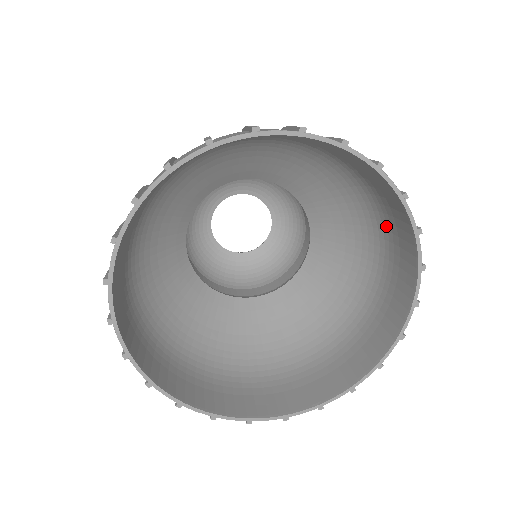
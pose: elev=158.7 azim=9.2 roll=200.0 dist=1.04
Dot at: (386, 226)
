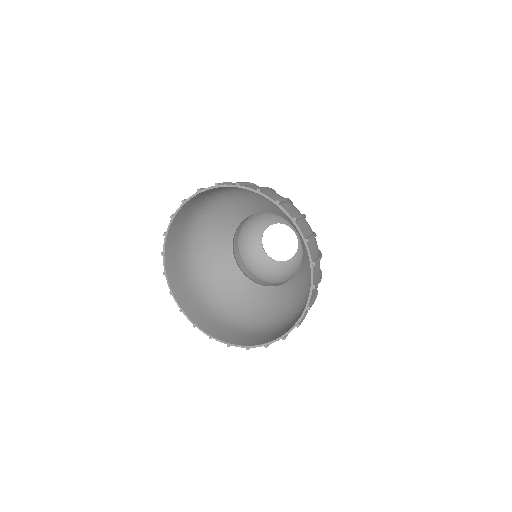
Dot at: occluded
